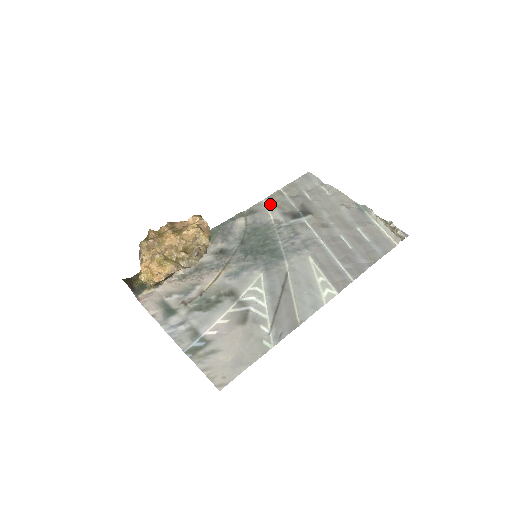
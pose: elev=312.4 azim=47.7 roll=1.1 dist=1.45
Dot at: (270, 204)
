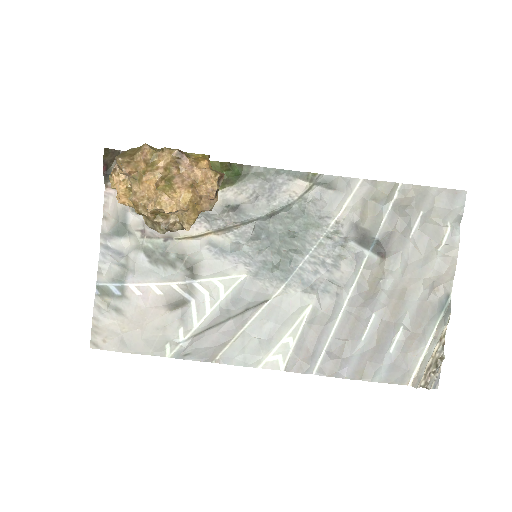
Dot at: (361, 194)
